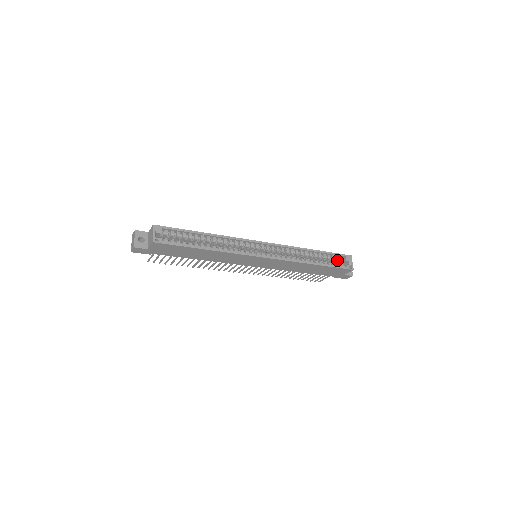
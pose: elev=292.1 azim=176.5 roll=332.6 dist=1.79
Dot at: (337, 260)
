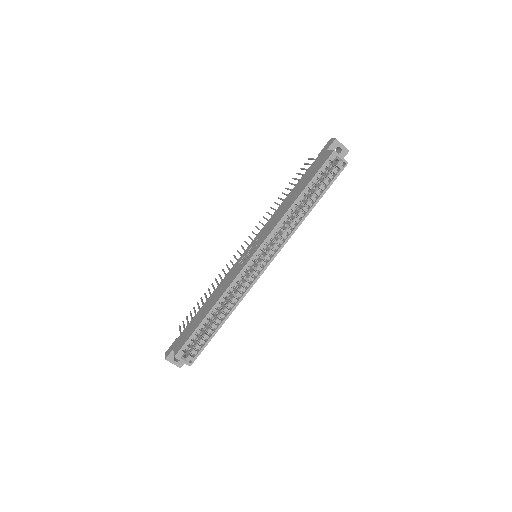
Dot at: occluded
